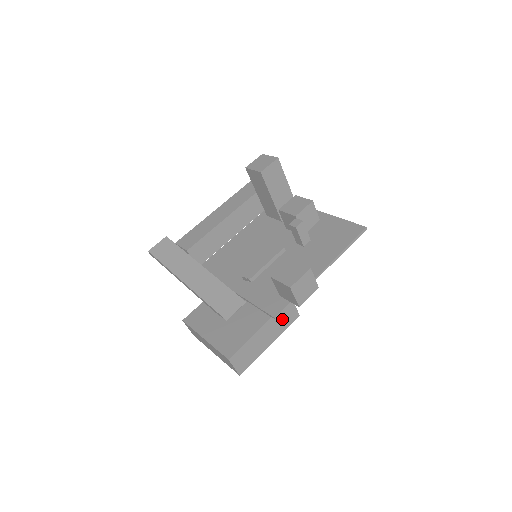
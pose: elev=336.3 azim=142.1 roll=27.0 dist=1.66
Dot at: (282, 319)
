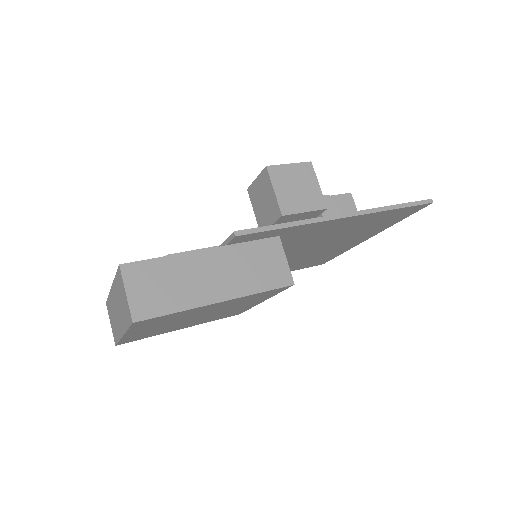
Dot at: (255, 265)
